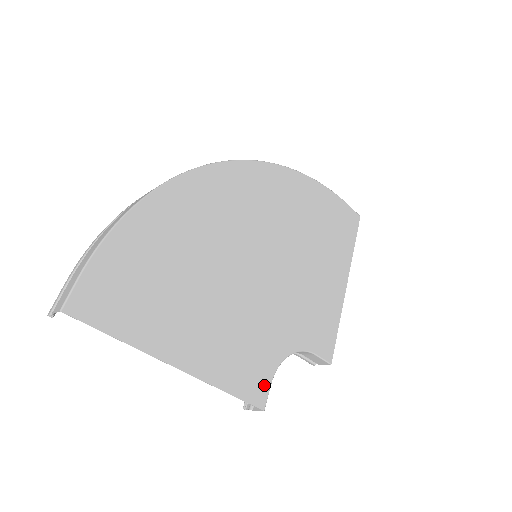
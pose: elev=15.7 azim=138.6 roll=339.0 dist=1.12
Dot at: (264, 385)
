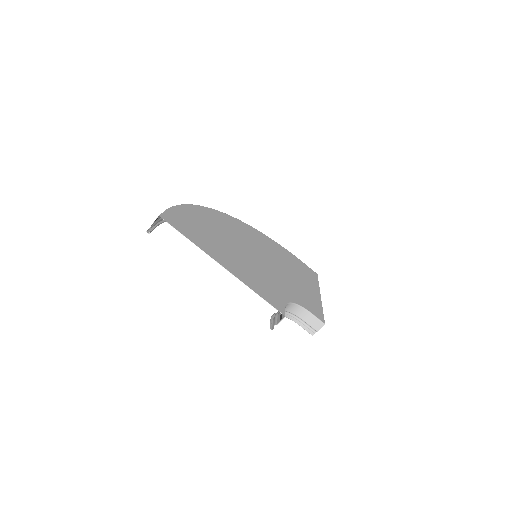
Dot at: (281, 305)
